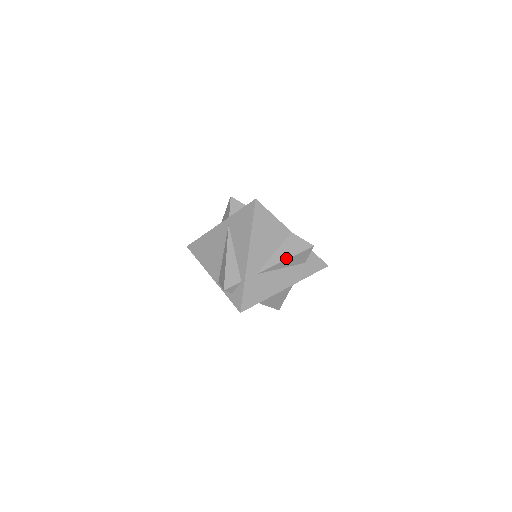
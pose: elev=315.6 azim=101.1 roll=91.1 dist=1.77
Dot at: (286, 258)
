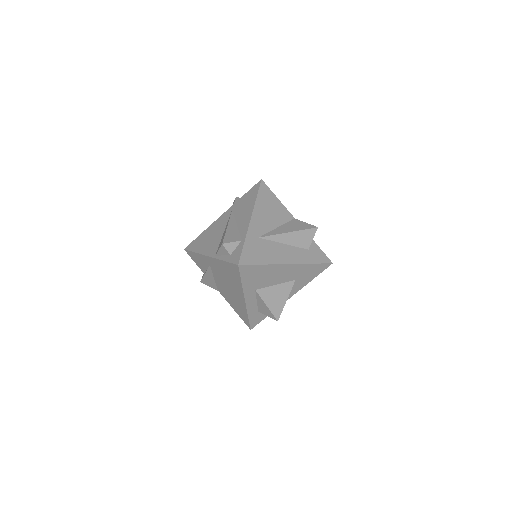
Dot at: (289, 231)
